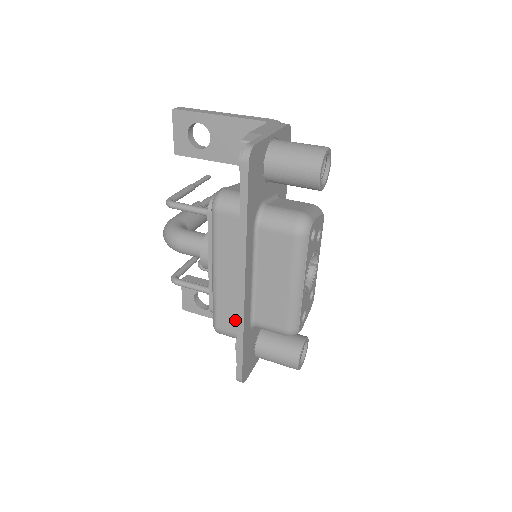
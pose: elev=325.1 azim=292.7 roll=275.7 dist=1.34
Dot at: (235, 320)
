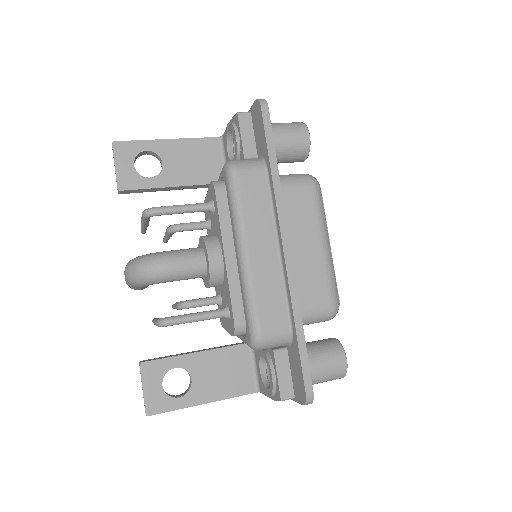
Dot at: (282, 307)
